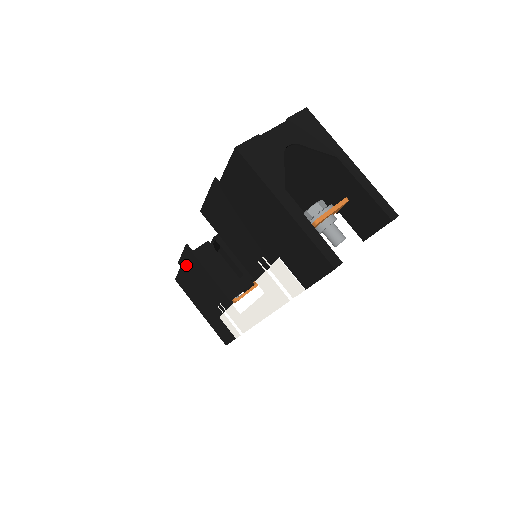
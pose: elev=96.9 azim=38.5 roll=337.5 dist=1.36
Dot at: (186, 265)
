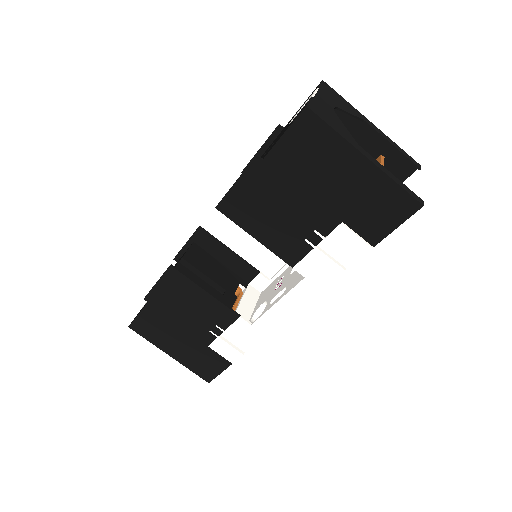
Dot at: (161, 295)
